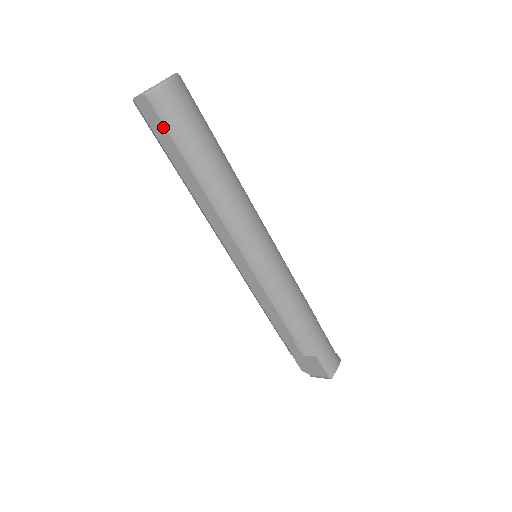
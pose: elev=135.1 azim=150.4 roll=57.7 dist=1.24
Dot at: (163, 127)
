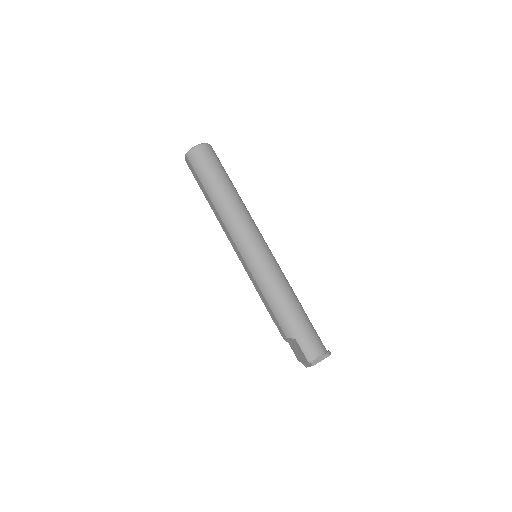
Dot at: (194, 171)
